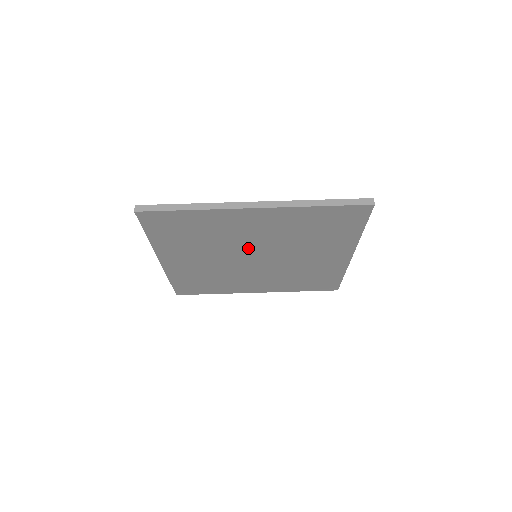
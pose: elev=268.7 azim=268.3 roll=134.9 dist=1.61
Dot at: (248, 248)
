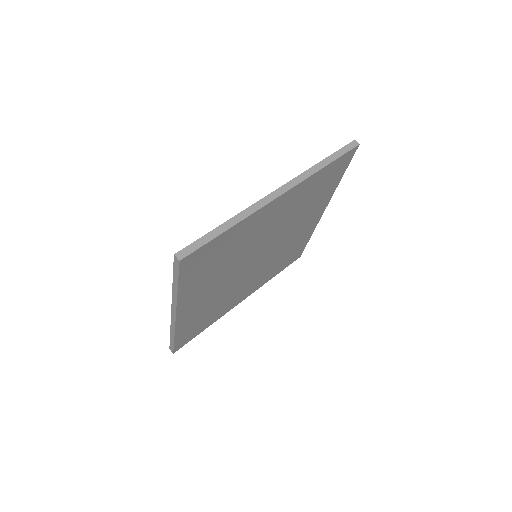
Dot at: (257, 249)
